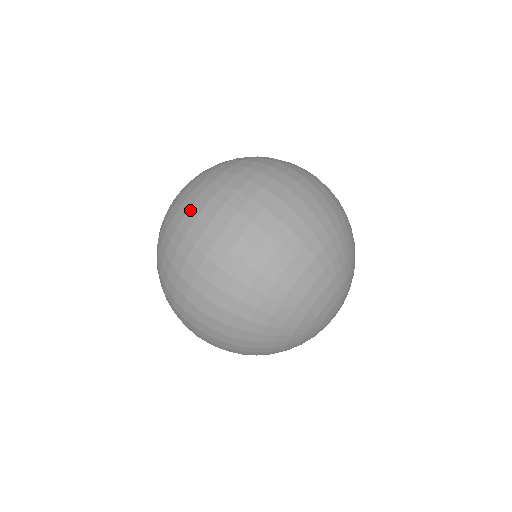
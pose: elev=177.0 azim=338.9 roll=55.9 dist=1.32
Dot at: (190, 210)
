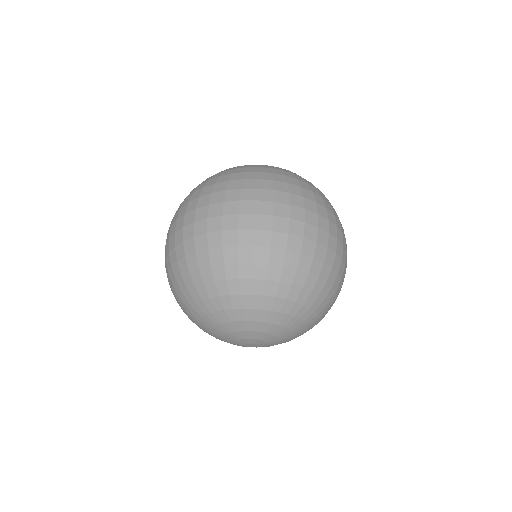
Dot at: (279, 175)
